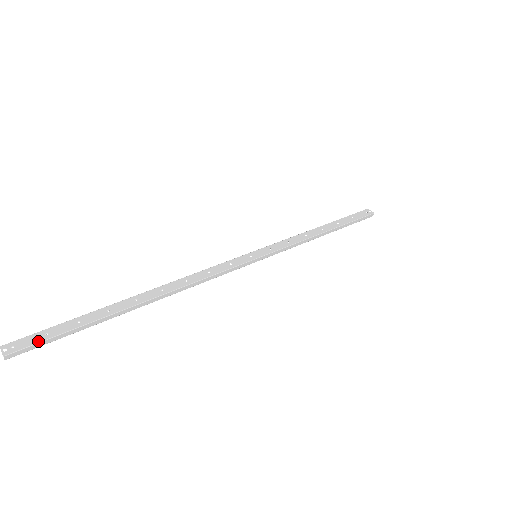
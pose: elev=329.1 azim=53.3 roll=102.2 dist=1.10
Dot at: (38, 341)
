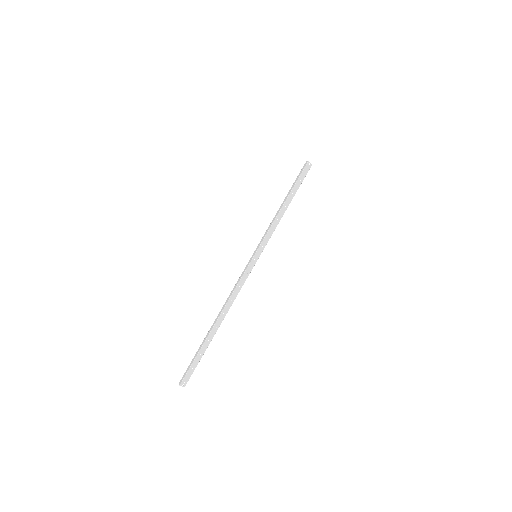
Dot at: (192, 373)
